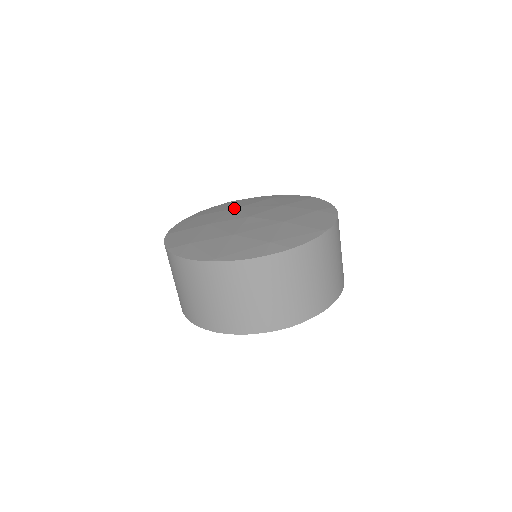
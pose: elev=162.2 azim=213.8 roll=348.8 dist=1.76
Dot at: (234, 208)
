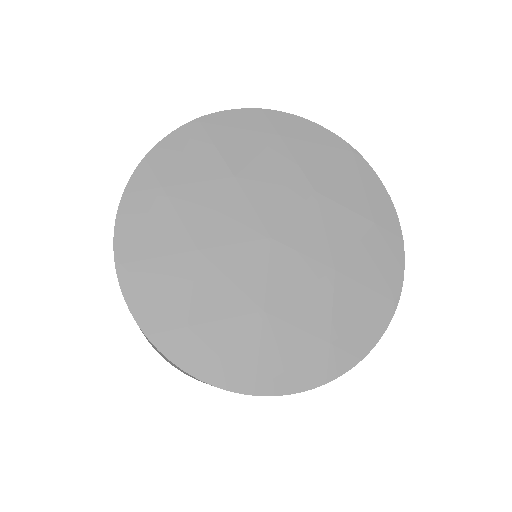
Dot at: (310, 184)
